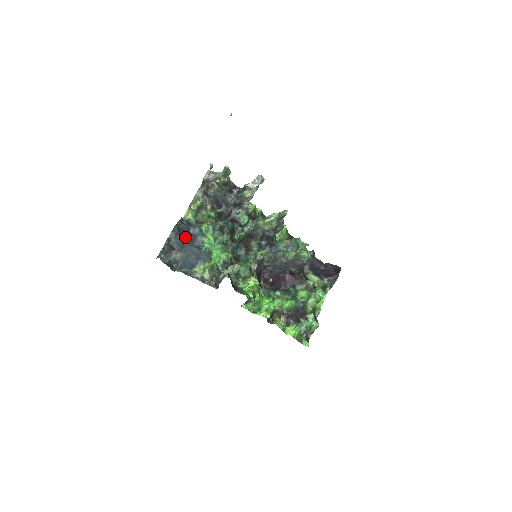
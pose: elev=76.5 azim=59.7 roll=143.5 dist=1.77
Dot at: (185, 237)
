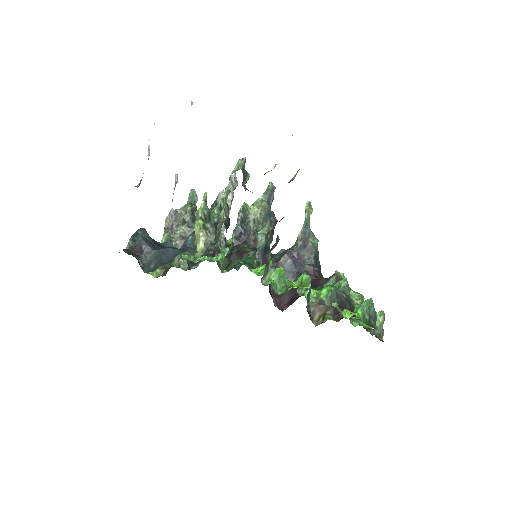
Dot at: (155, 243)
